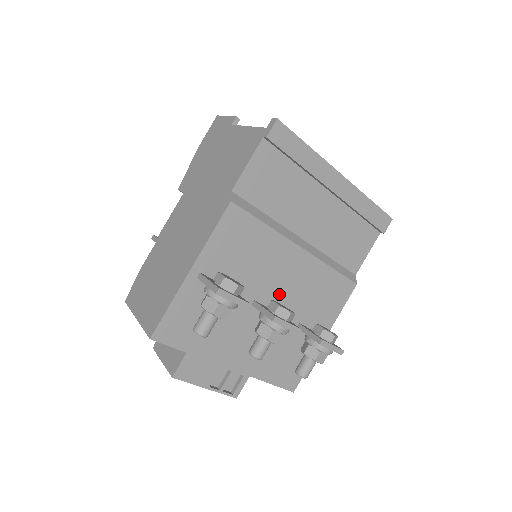
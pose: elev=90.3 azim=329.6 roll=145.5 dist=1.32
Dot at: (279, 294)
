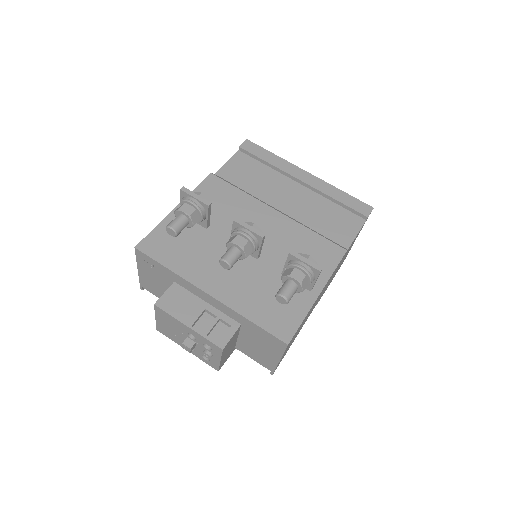
Dot at: occluded
